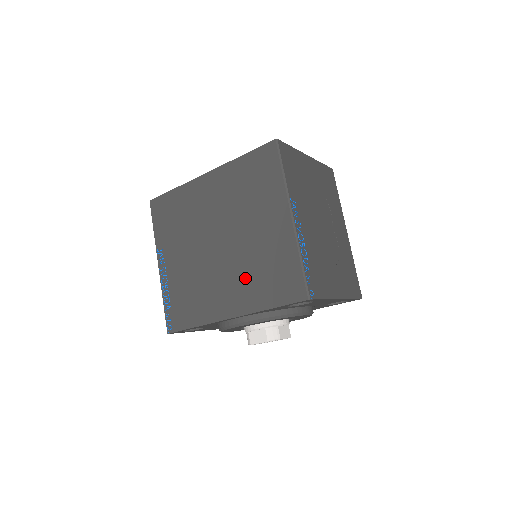
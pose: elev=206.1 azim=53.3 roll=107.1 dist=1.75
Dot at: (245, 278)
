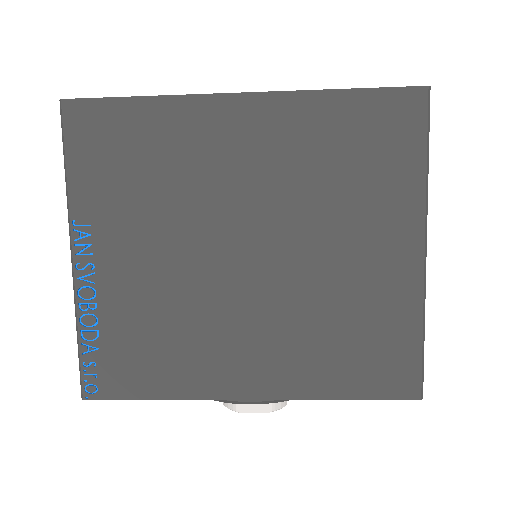
Dot at: (298, 335)
